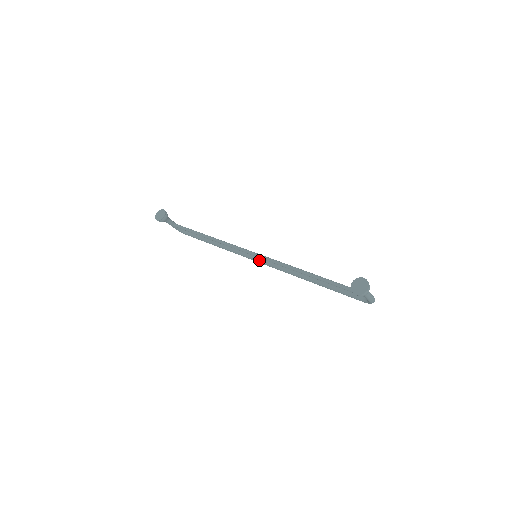
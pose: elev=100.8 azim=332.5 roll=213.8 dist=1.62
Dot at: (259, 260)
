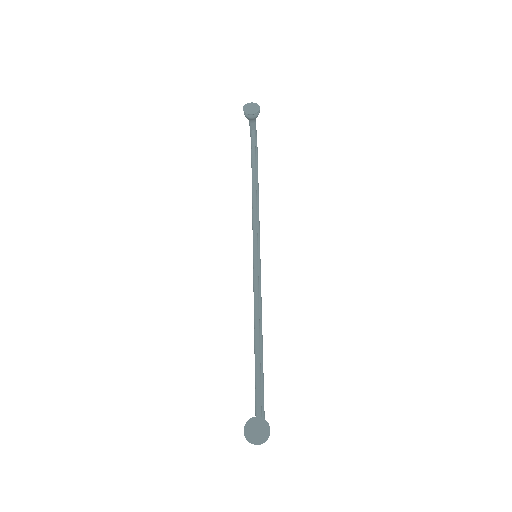
Dot at: occluded
